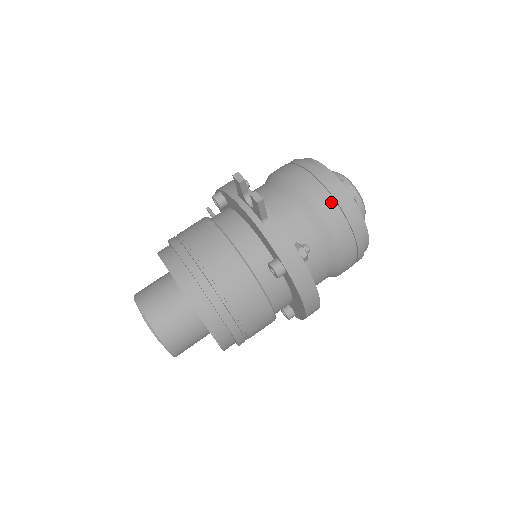
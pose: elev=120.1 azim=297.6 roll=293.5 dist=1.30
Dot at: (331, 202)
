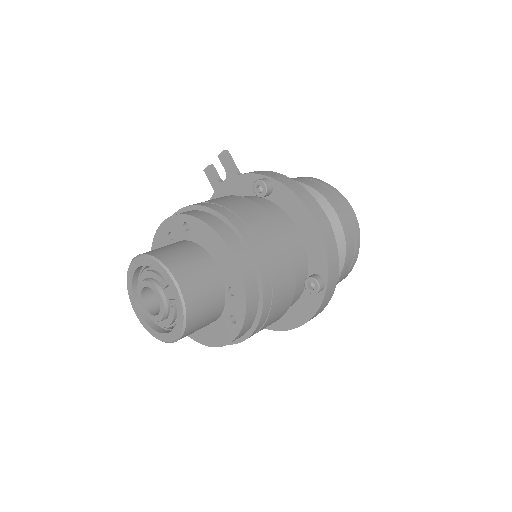
Dot at: (294, 178)
